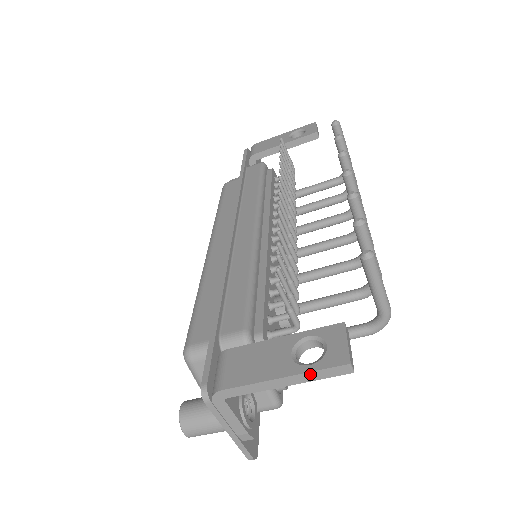
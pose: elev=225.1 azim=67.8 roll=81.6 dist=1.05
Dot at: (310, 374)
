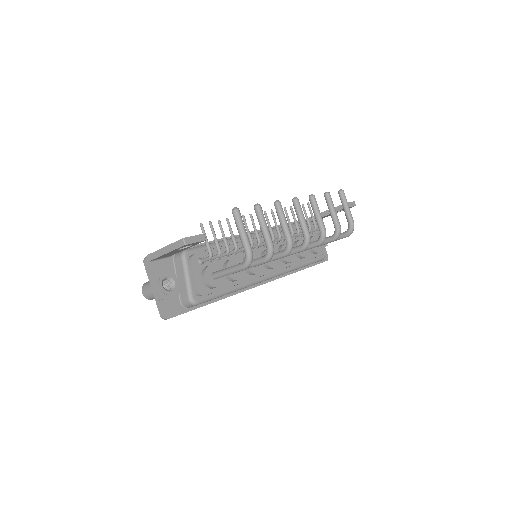
Dot at: (172, 245)
